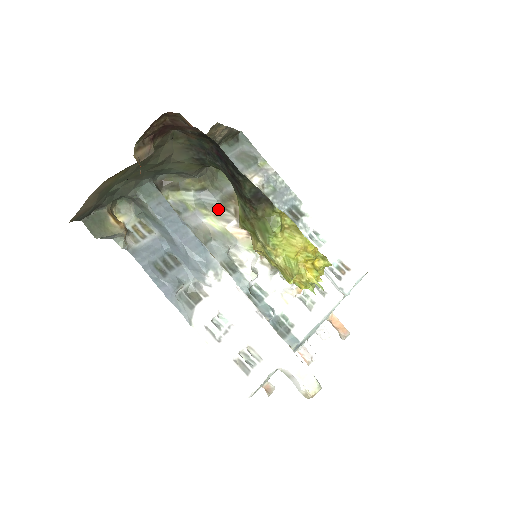
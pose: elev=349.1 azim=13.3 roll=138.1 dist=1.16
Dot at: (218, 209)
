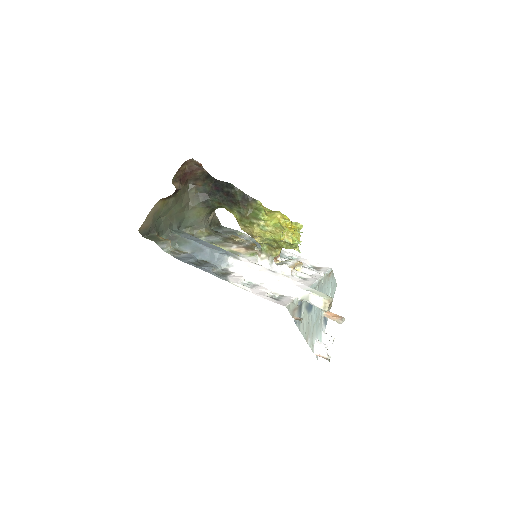
Dot at: (222, 243)
